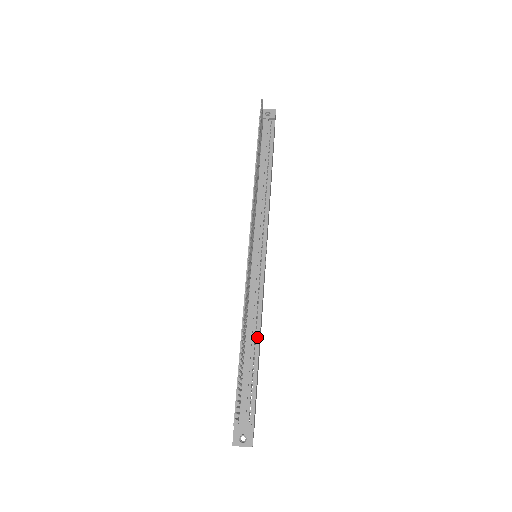
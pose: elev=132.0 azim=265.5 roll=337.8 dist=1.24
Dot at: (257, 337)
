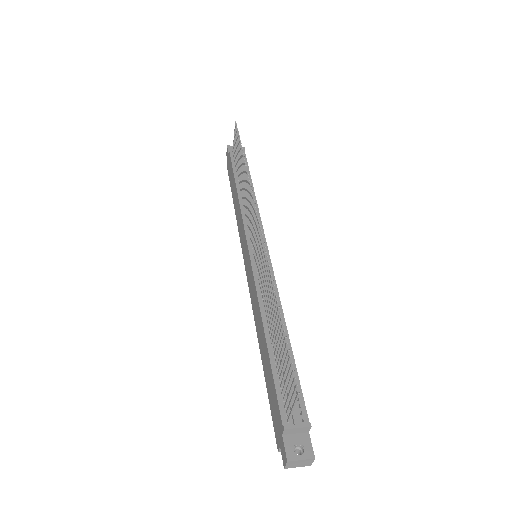
Dot at: occluded
